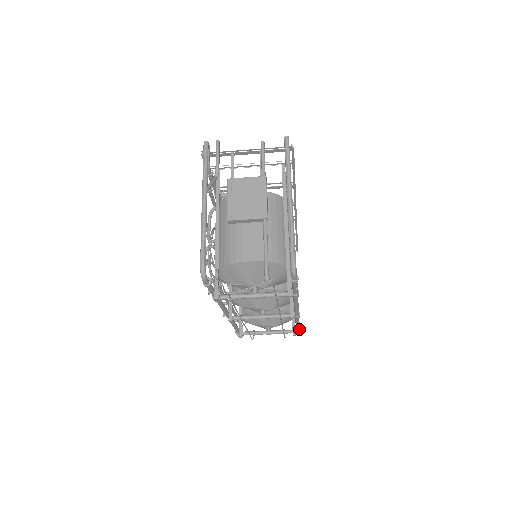
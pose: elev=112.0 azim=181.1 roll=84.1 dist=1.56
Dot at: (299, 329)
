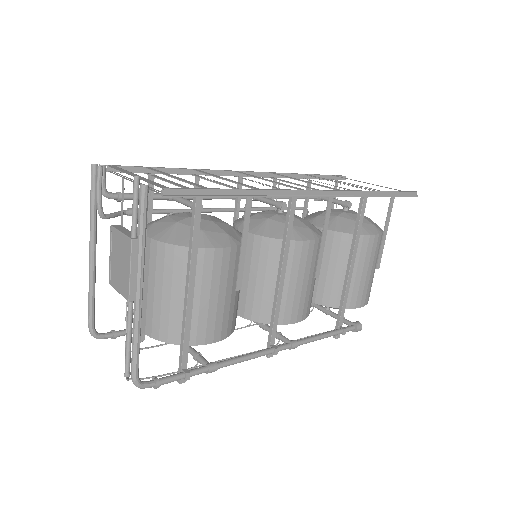
Dot at: (342, 334)
